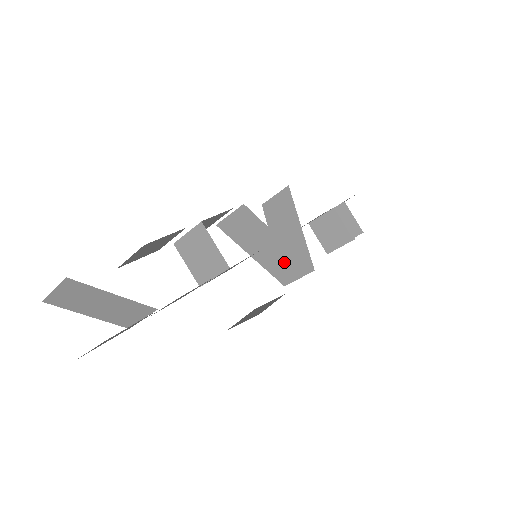
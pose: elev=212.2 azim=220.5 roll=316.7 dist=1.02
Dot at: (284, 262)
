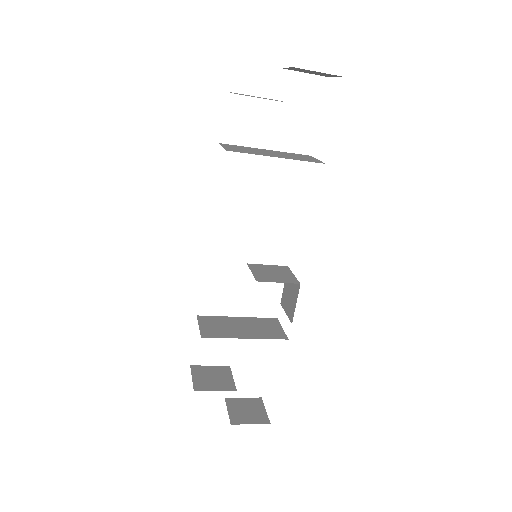
Dot at: occluded
